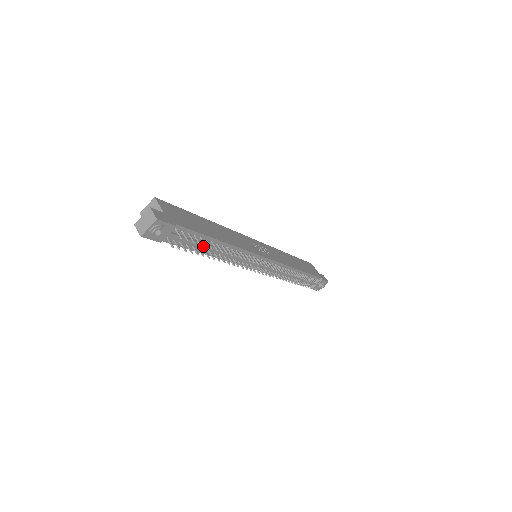
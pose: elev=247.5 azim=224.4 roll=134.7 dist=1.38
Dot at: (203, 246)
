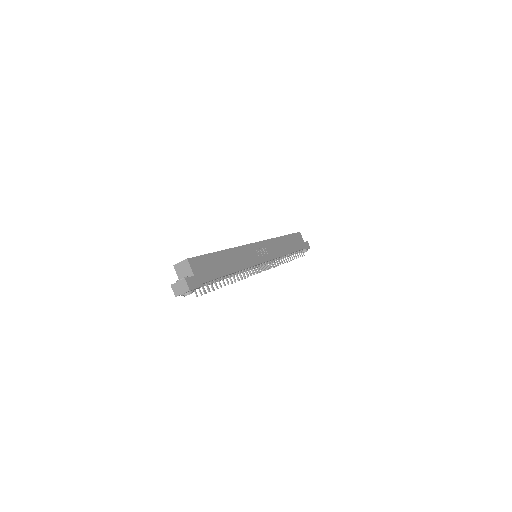
Dot at: occluded
